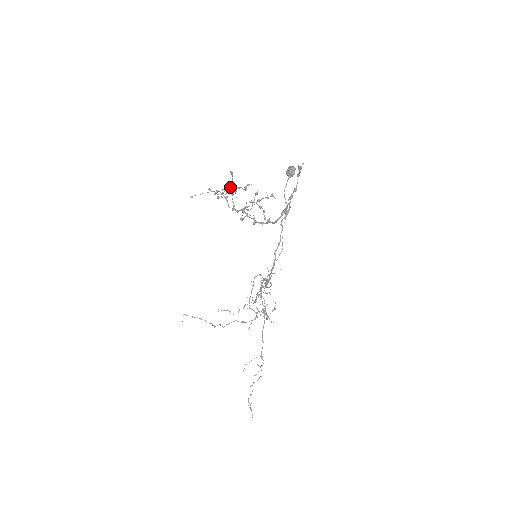
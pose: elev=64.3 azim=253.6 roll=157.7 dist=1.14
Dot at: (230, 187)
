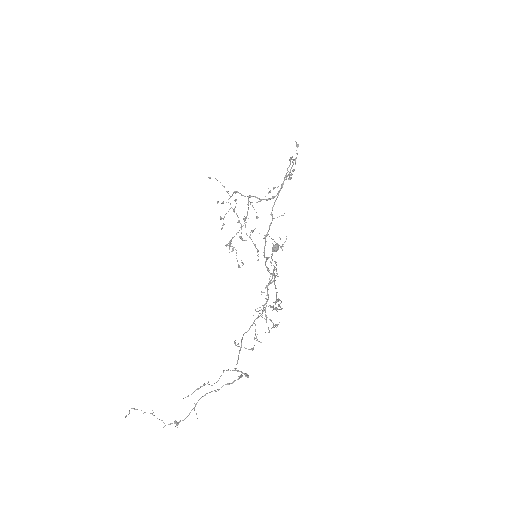
Dot at: (233, 209)
